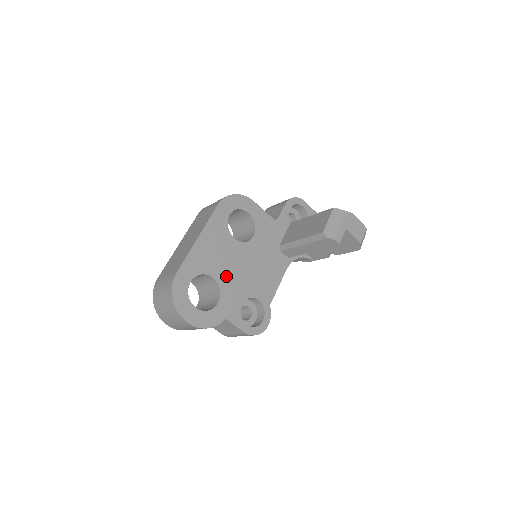
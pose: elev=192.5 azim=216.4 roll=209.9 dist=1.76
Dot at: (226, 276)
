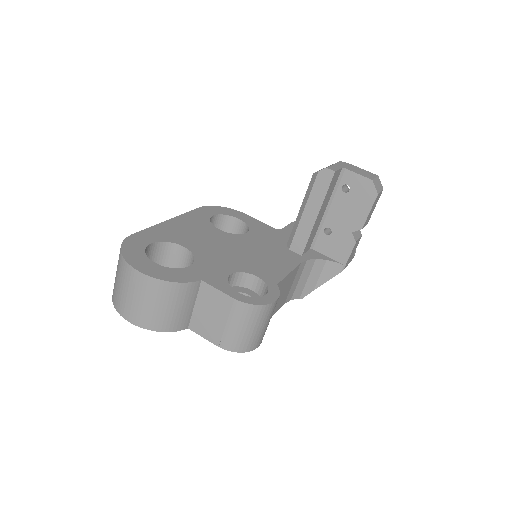
Dot at: (205, 250)
